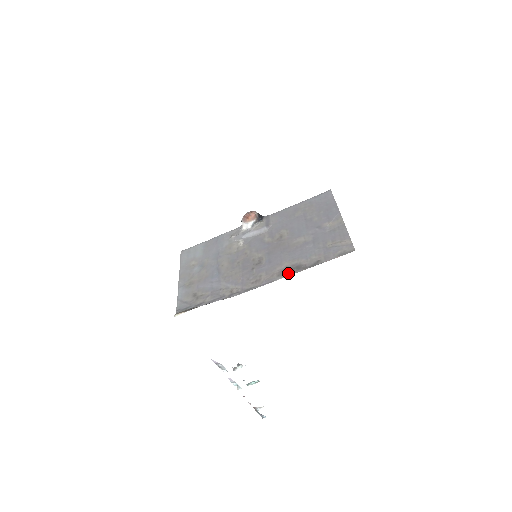
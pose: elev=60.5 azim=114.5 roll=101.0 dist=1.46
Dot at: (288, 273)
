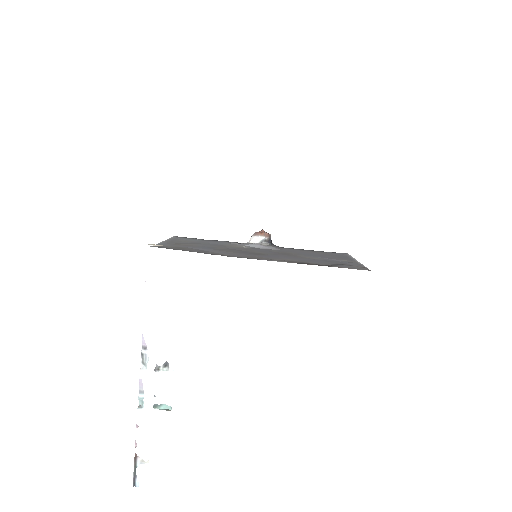
Dot at: (292, 262)
